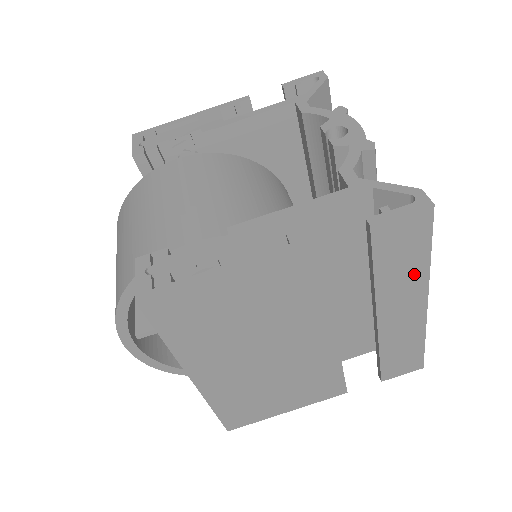
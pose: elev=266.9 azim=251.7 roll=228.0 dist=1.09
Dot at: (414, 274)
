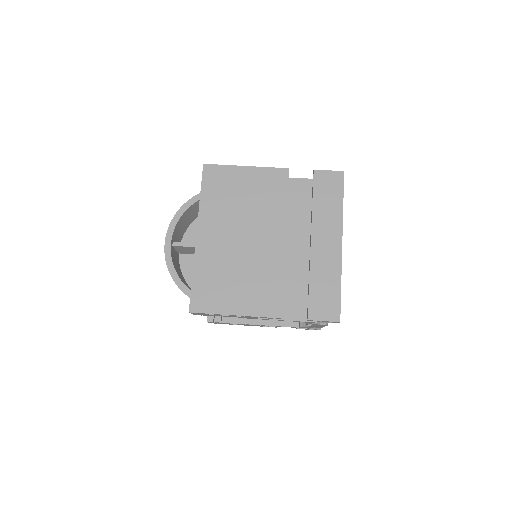
Dot at: (334, 214)
